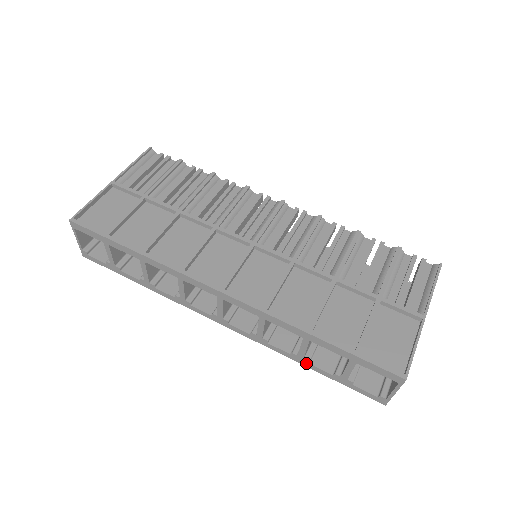
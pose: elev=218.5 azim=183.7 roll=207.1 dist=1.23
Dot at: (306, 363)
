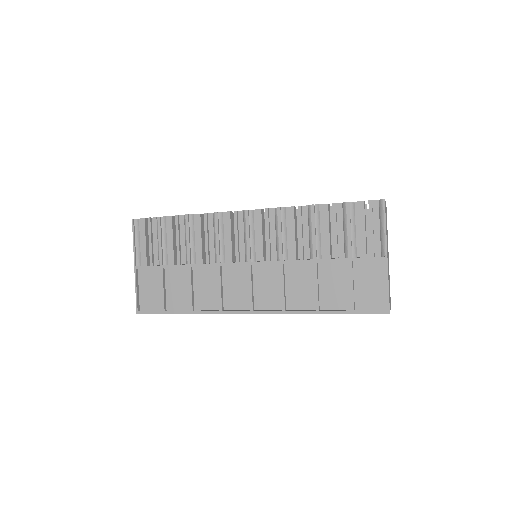
Dot at: occluded
